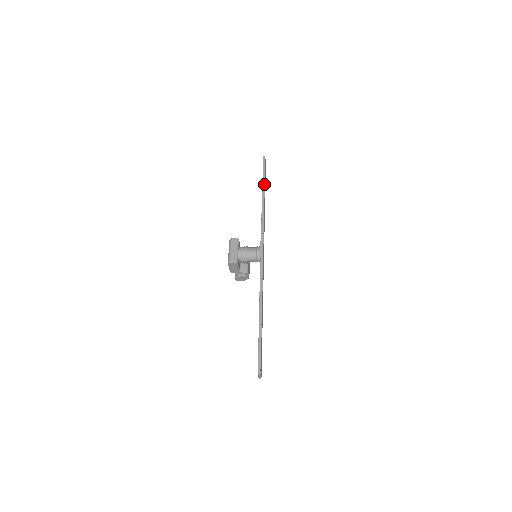
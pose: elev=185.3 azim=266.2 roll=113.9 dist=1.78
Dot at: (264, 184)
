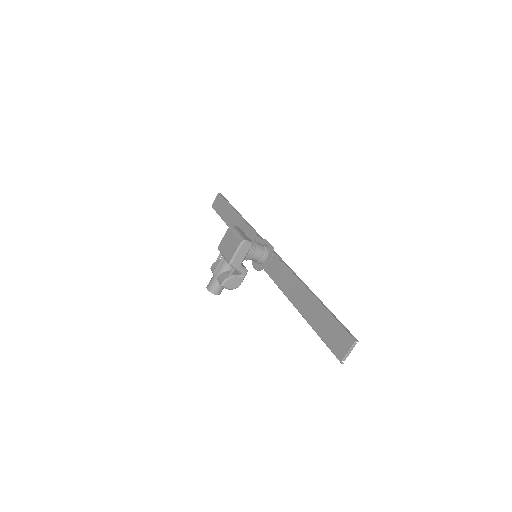
Dot at: occluded
